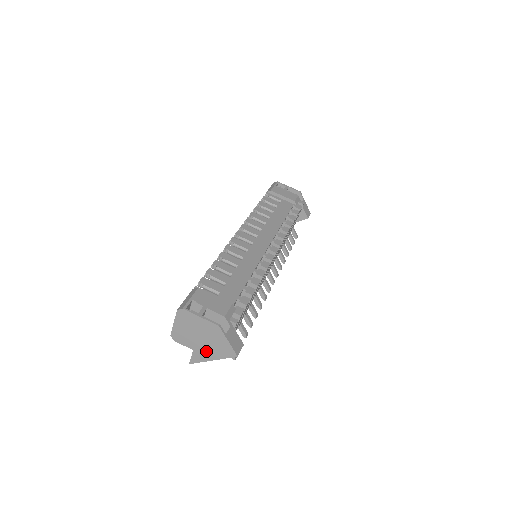
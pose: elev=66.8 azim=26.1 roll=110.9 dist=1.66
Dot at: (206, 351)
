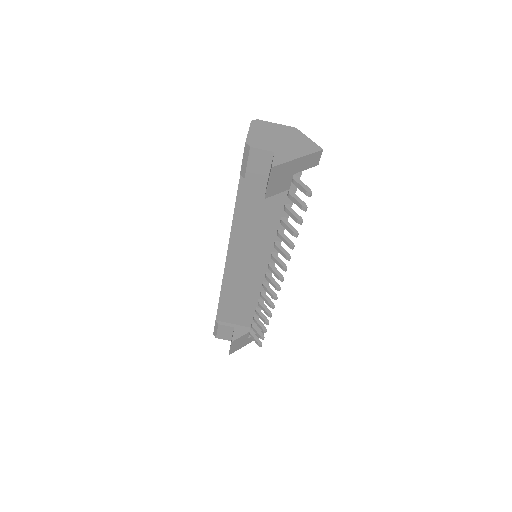
Dot at: (289, 150)
